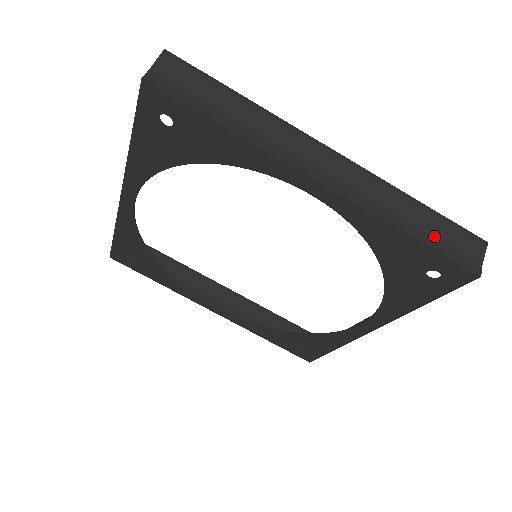
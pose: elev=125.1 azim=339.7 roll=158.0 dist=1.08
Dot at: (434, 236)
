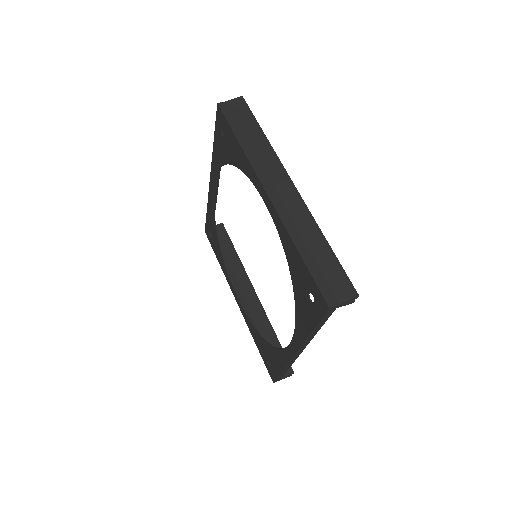
Dot at: (318, 265)
